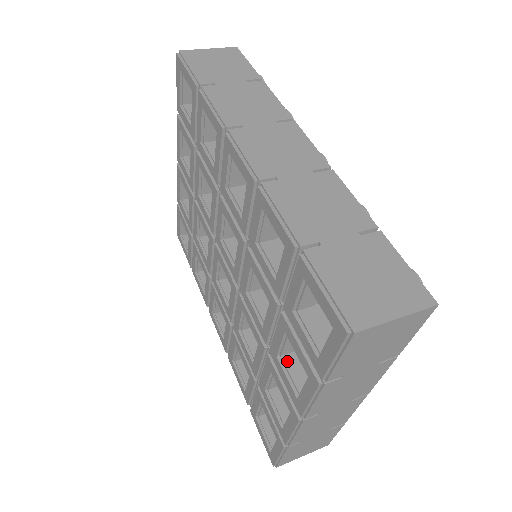
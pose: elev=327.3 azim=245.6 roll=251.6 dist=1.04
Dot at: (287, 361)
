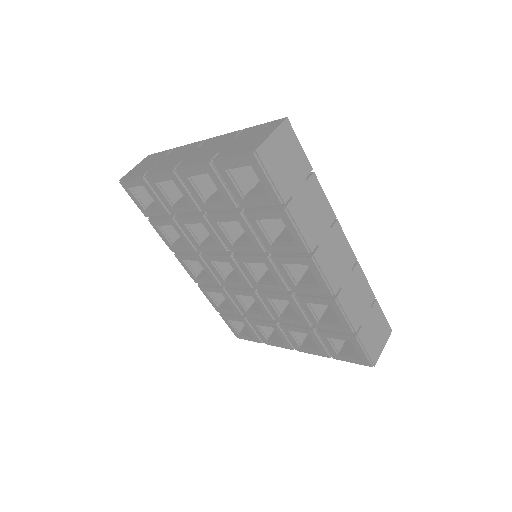
Dot at: occluded
